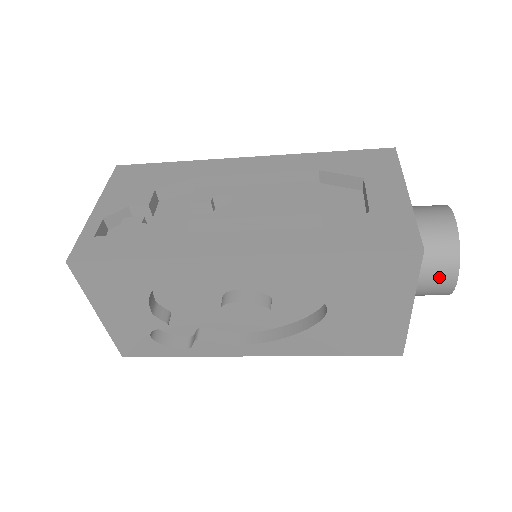
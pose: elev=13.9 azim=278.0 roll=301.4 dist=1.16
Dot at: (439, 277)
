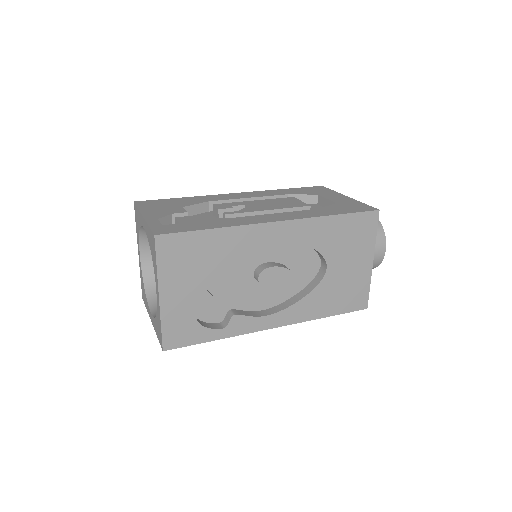
Dot at: (377, 246)
